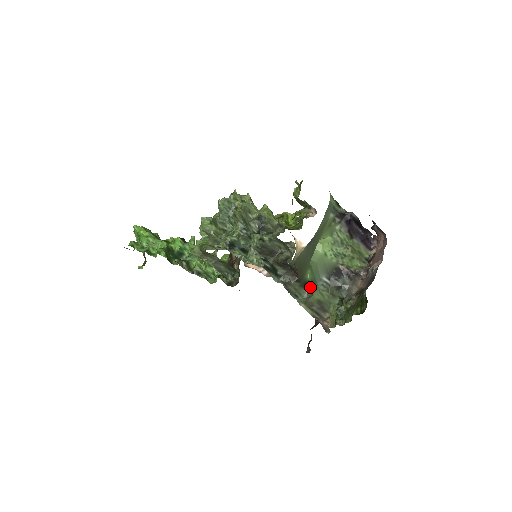
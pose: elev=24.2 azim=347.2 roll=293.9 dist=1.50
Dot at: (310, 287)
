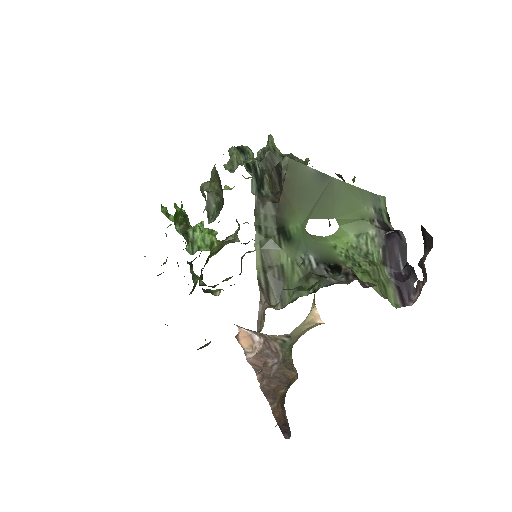
Dot at: (285, 238)
